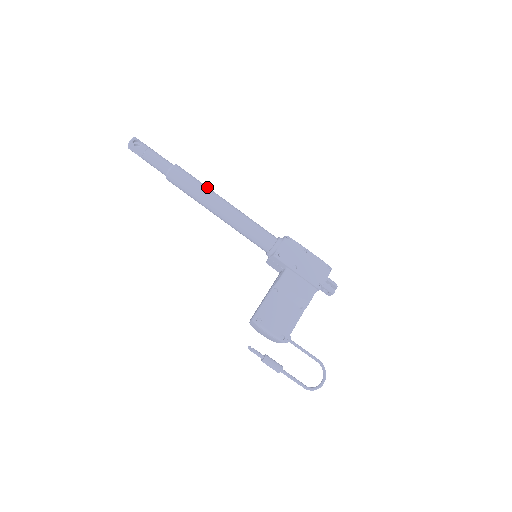
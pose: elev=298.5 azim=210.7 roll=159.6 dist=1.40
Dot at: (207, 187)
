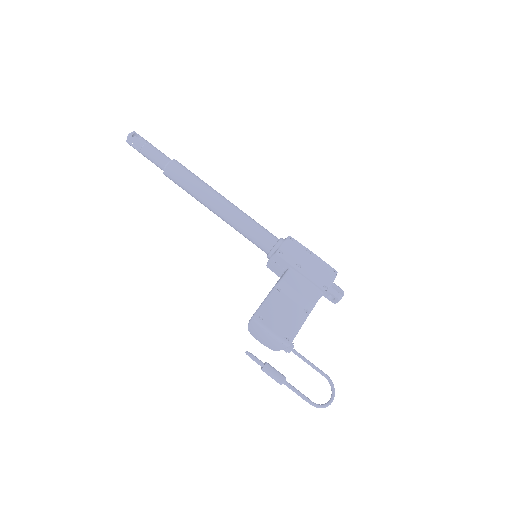
Dot at: (206, 183)
